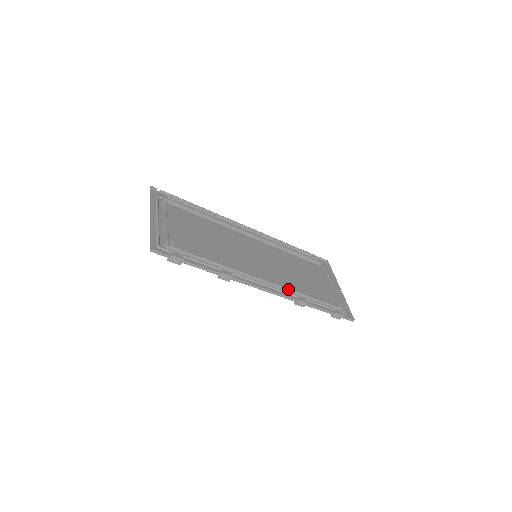
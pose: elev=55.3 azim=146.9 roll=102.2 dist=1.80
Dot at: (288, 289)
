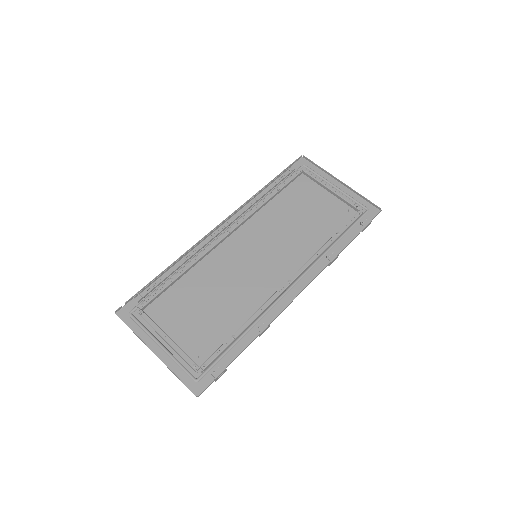
Dot at: (312, 262)
